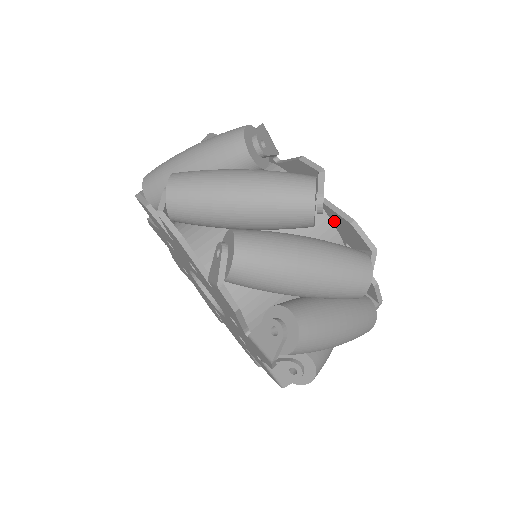
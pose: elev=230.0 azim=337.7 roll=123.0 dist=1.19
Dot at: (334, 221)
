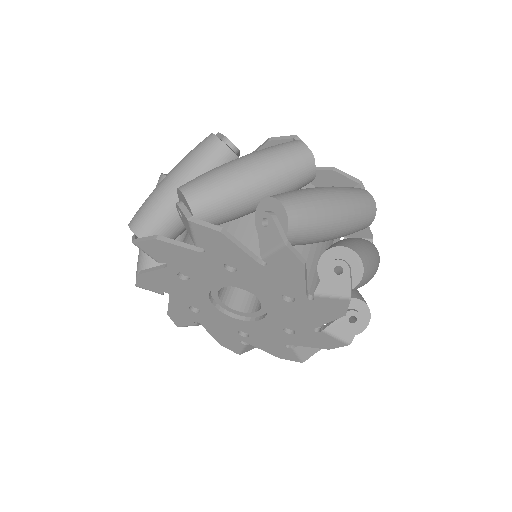
Dot at: (314, 182)
